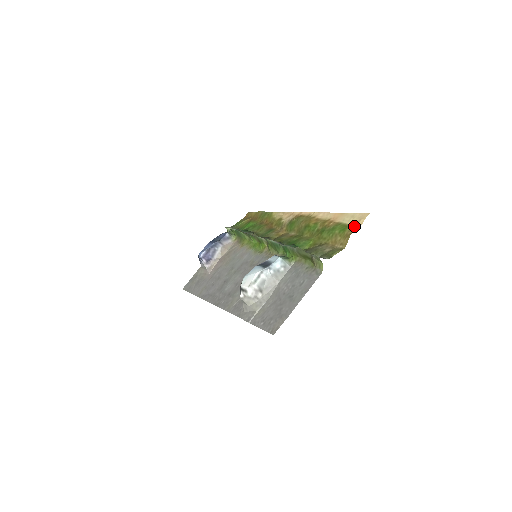
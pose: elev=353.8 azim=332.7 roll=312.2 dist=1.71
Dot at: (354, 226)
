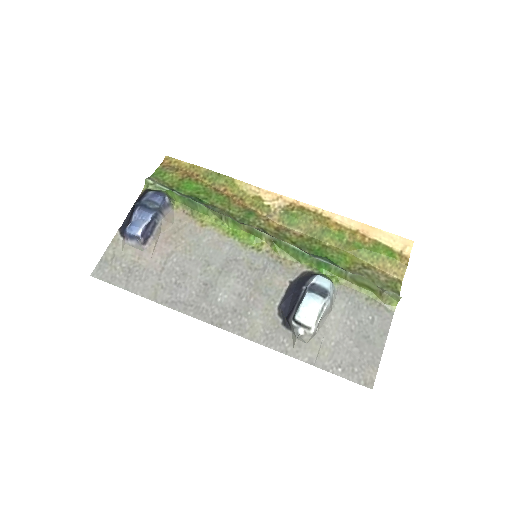
Dot at: (403, 253)
